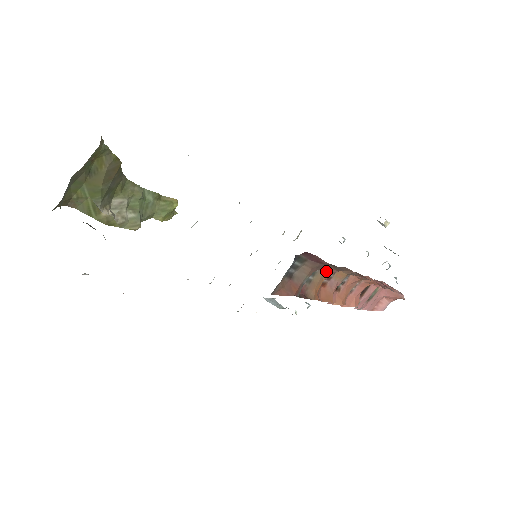
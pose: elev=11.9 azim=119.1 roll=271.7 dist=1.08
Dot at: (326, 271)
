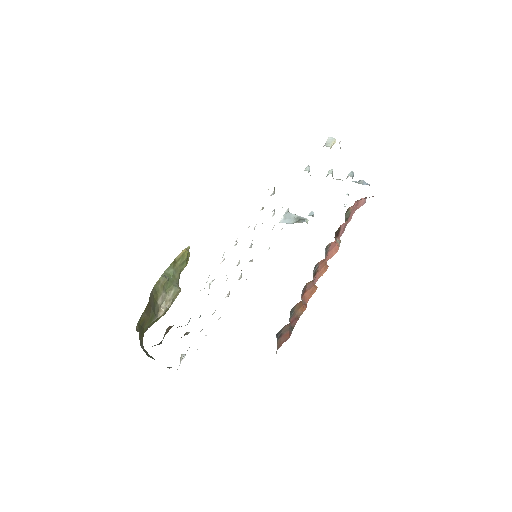
Dot at: (299, 302)
